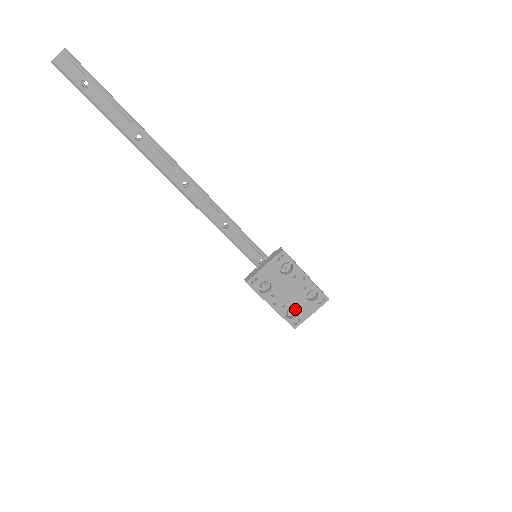
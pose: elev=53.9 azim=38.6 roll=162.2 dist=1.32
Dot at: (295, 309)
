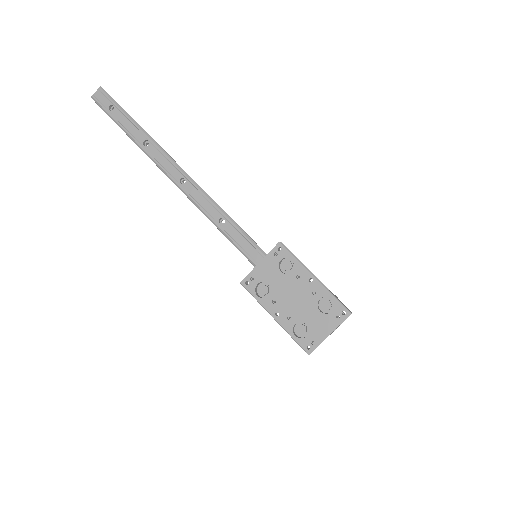
Dot at: (309, 328)
